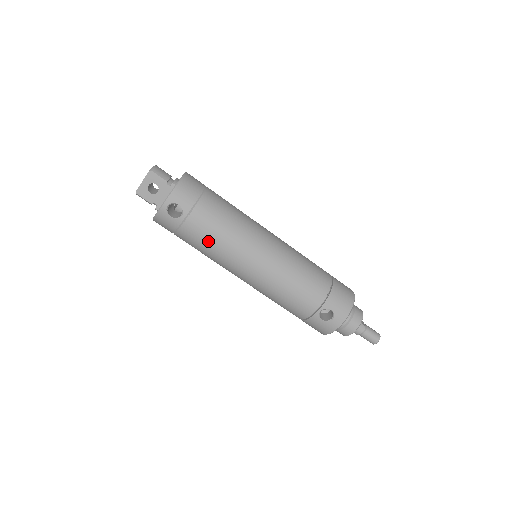
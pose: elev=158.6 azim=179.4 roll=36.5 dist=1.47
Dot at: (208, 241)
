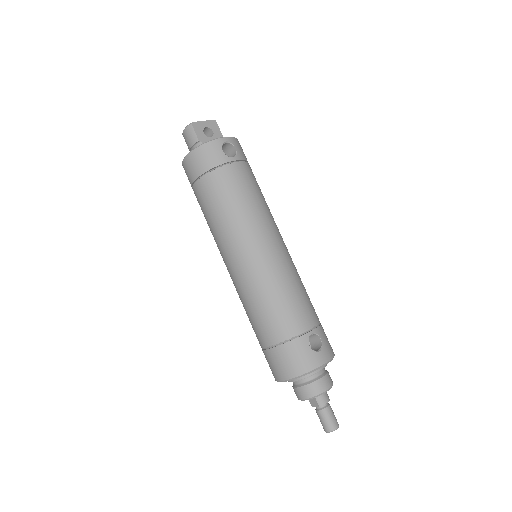
Dot at: (243, 193)
